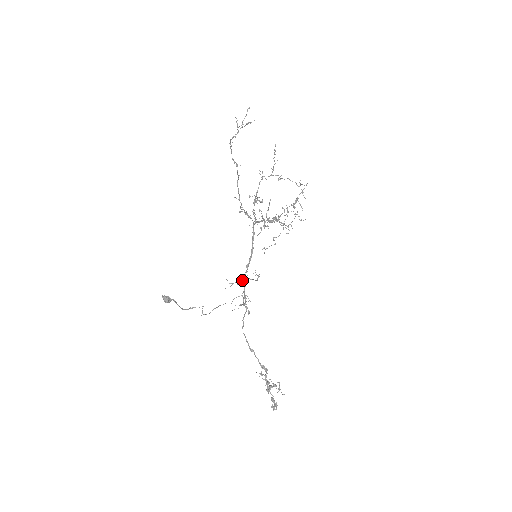
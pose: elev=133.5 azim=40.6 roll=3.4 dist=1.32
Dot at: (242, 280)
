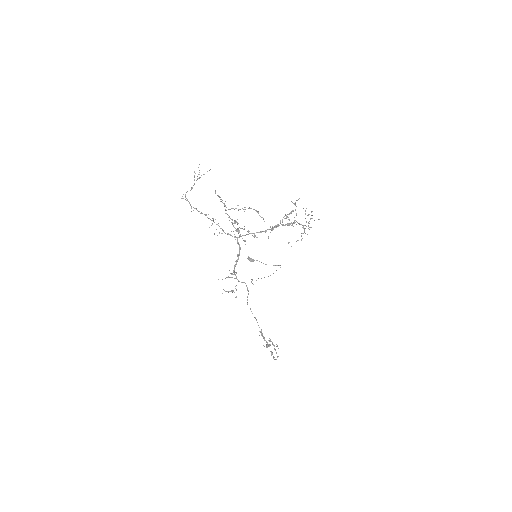
Dot at: (235, 274)
